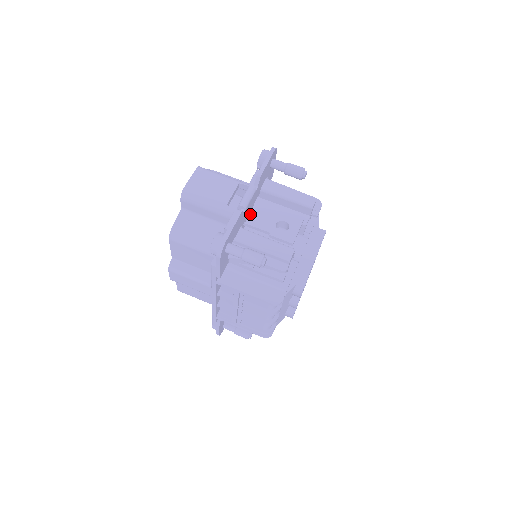
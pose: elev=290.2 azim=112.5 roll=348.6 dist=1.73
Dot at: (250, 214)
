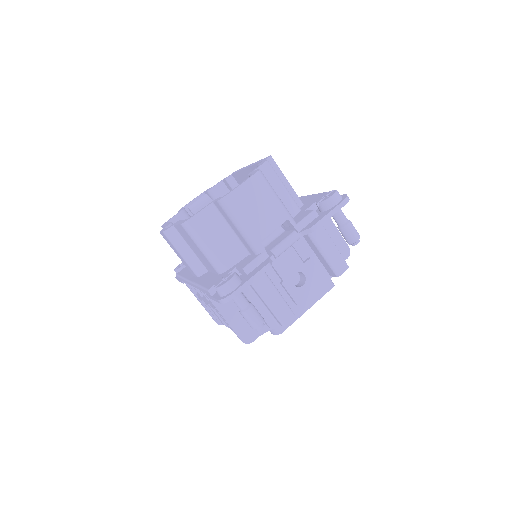
Dot at: occluded
